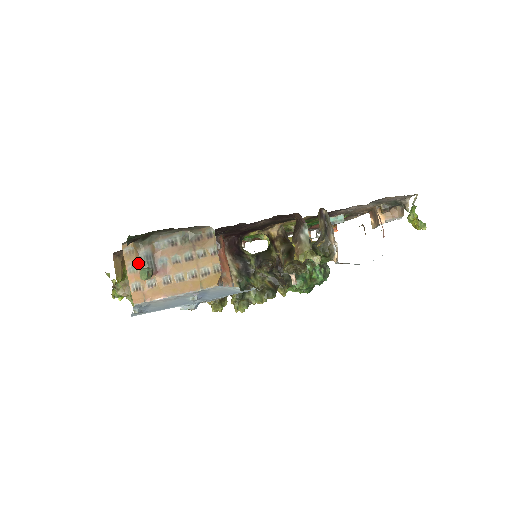
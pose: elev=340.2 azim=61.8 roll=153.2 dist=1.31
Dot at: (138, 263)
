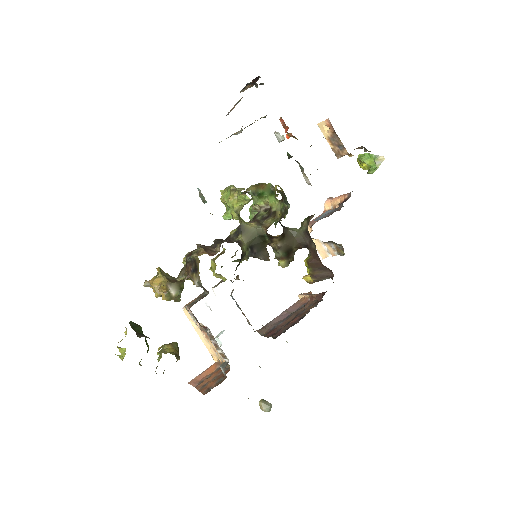
Dot at: occluded
